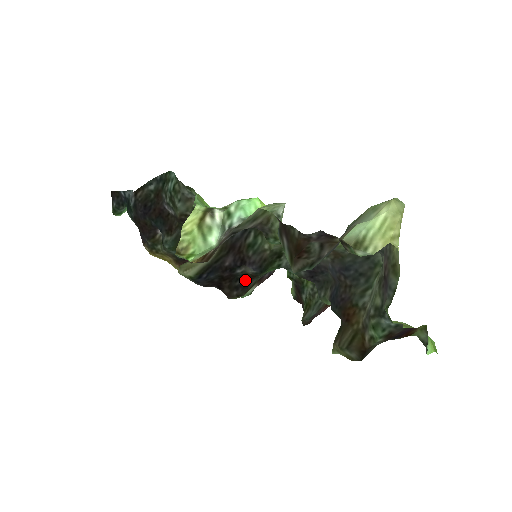
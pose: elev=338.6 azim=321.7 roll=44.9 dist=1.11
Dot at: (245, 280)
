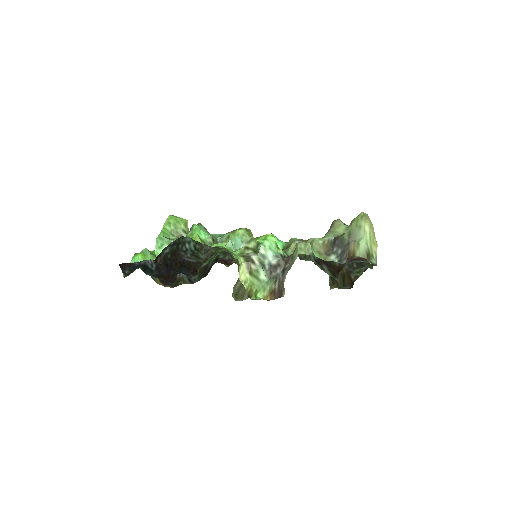
Dot at: occluded
